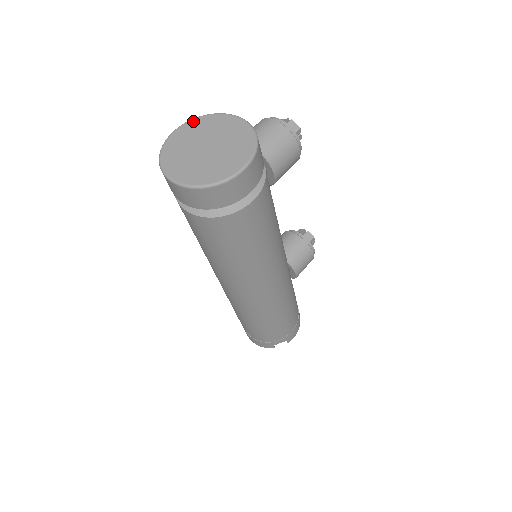
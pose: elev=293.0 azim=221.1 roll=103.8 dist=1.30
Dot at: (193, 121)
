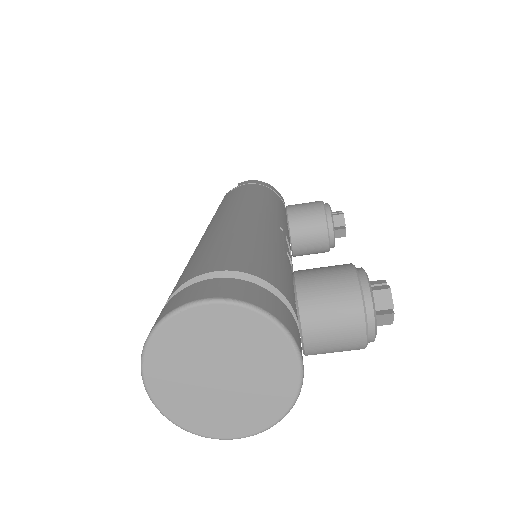
Dot at: (240, 312)
